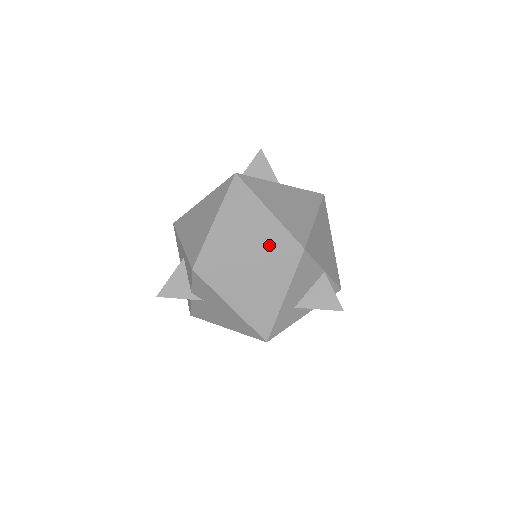
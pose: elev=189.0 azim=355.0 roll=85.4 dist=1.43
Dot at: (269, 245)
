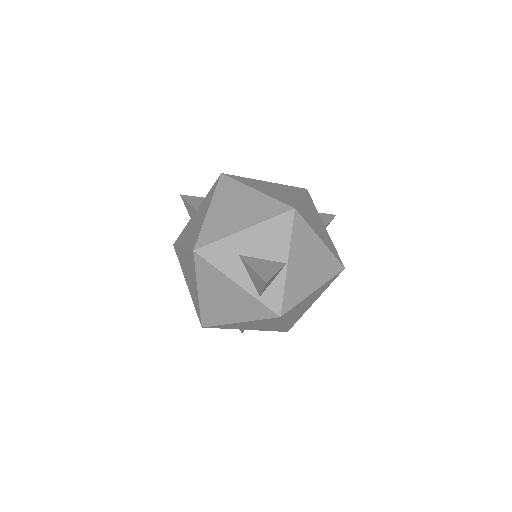
Dot at: (277, 196)
